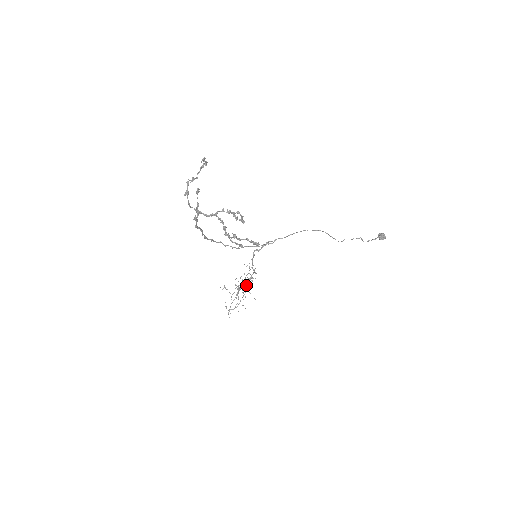
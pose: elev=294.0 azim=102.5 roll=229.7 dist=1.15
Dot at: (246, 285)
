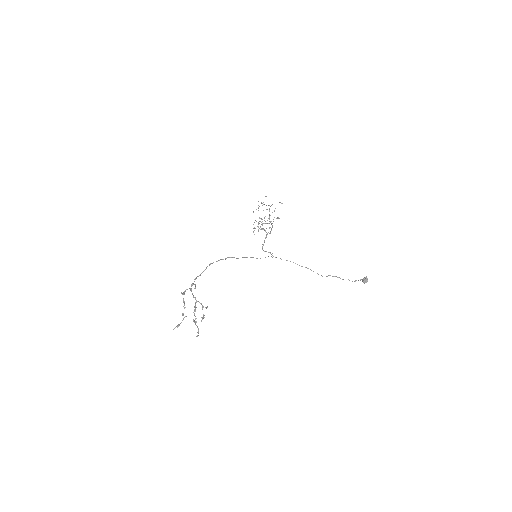
Dot at: occluded
